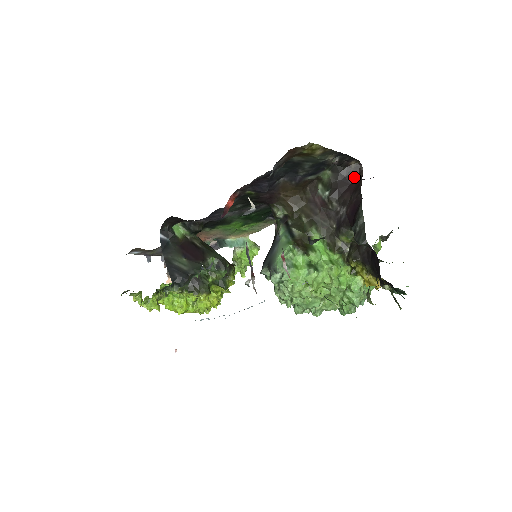
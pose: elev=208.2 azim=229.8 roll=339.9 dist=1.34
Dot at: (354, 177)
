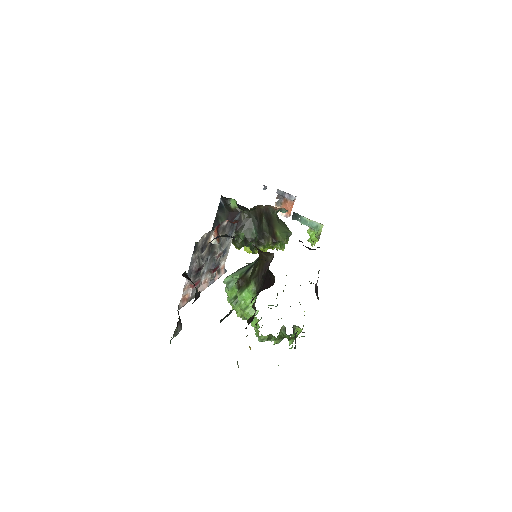
Dot at: (271, 282)
